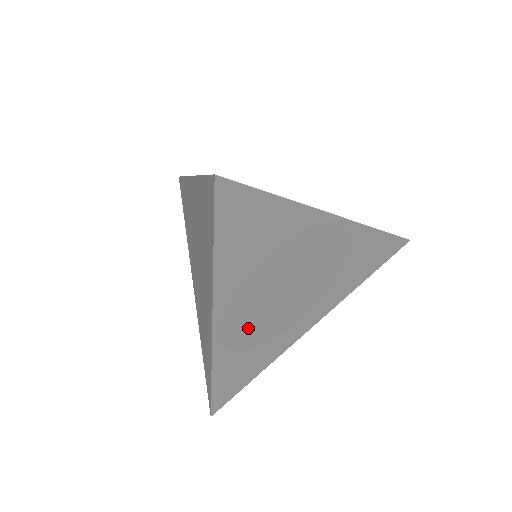
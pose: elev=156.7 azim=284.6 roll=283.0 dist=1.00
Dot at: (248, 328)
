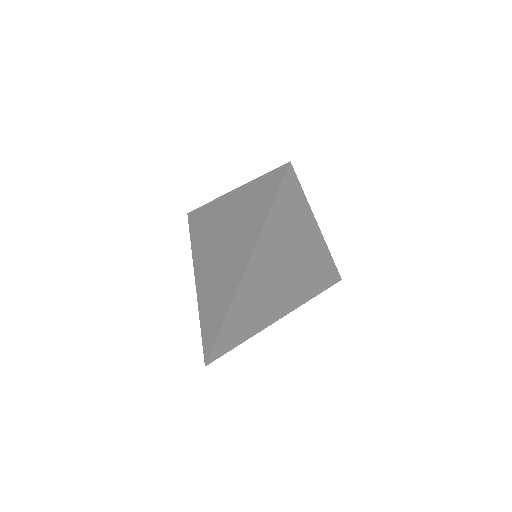
Dot at: (257, 288)
